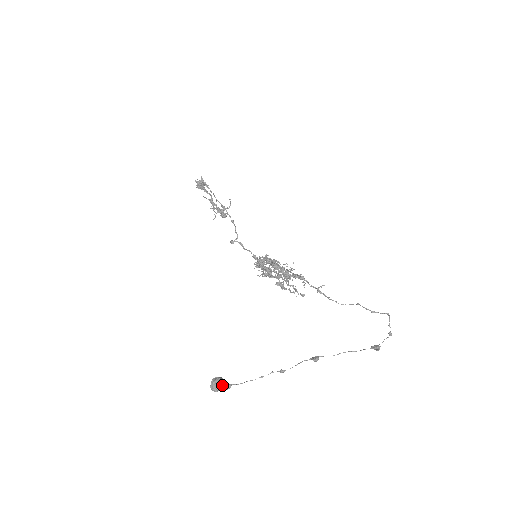
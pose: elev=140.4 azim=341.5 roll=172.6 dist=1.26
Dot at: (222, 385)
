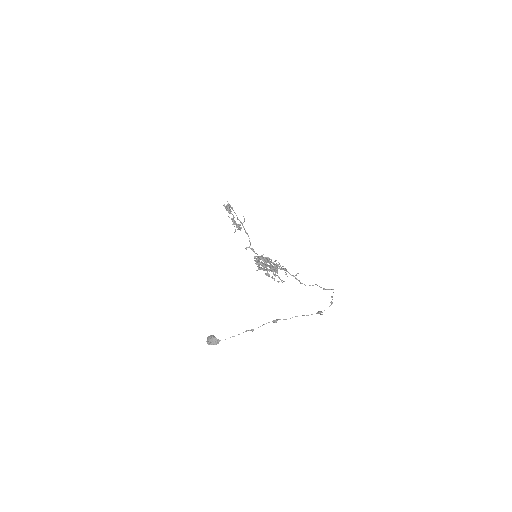
Dot at: (213, 340)
